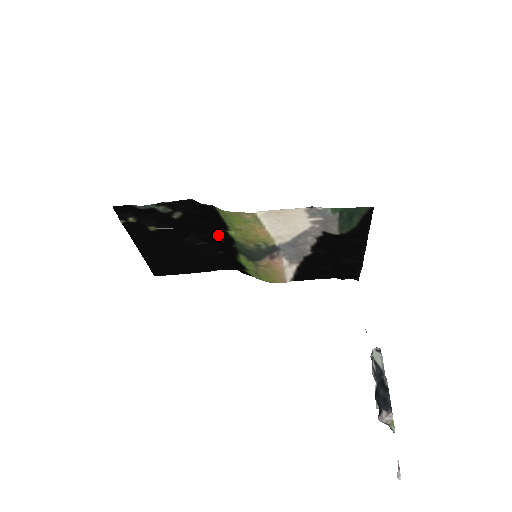
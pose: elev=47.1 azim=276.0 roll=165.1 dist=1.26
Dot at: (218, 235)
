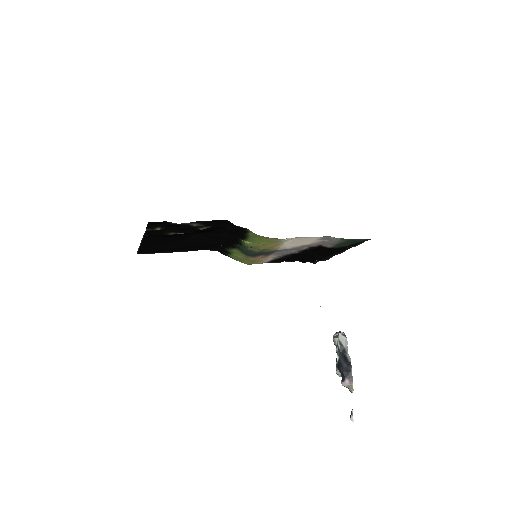
Dot at: (227, 237)
